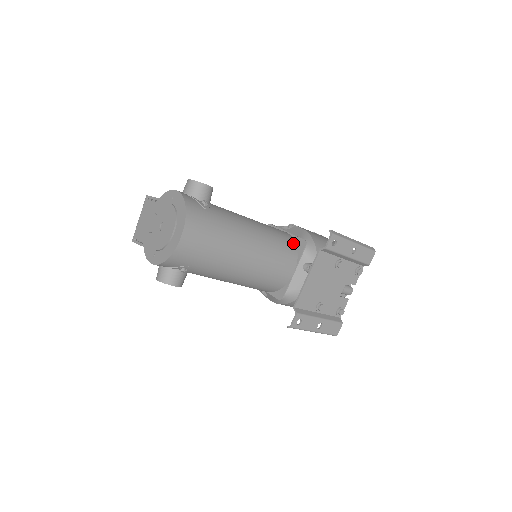
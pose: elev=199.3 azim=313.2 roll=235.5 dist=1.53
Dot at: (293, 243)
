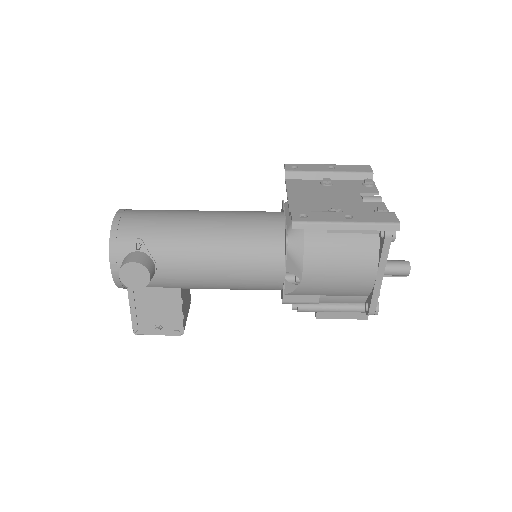
Dot at: occluded
